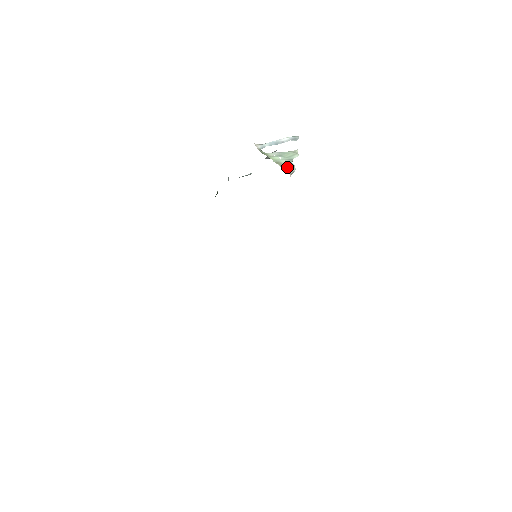
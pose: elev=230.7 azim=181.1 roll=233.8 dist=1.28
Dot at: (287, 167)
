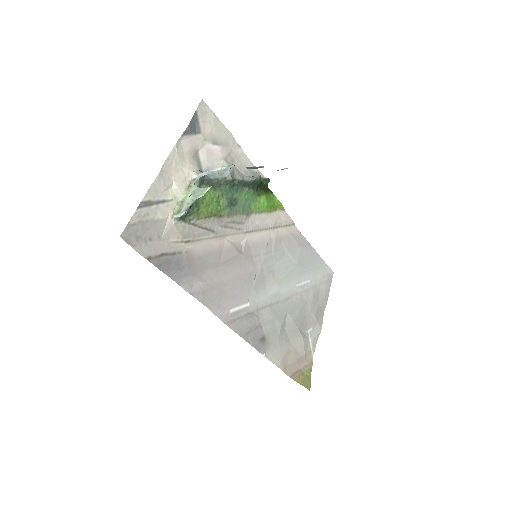
Dot at: (180, 210)
